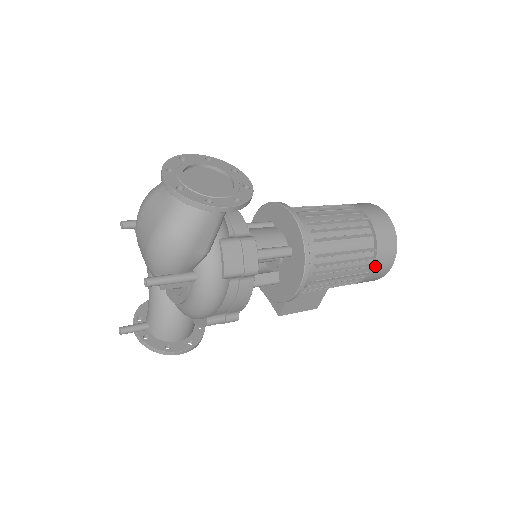
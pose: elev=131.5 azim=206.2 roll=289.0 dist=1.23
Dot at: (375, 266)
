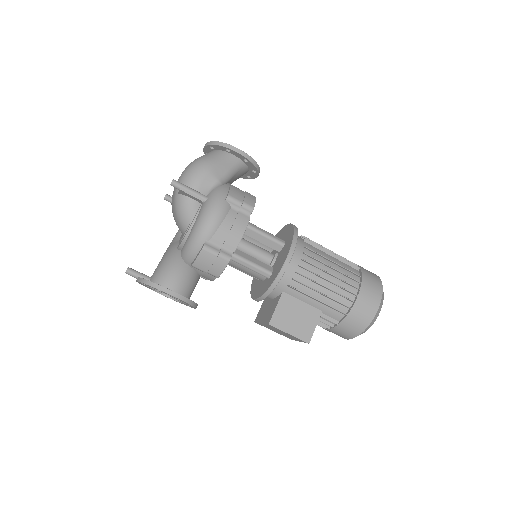
Dot at: (362, 291)
